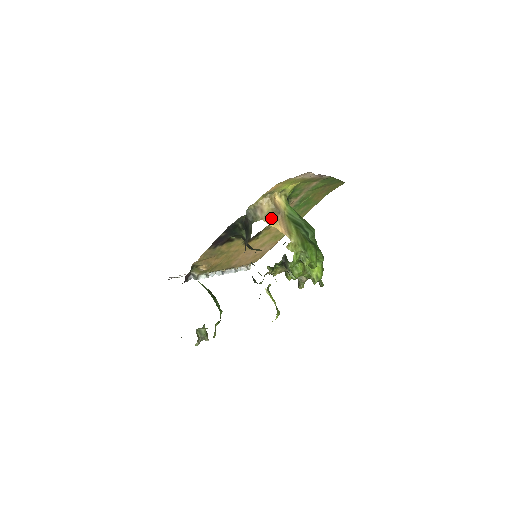
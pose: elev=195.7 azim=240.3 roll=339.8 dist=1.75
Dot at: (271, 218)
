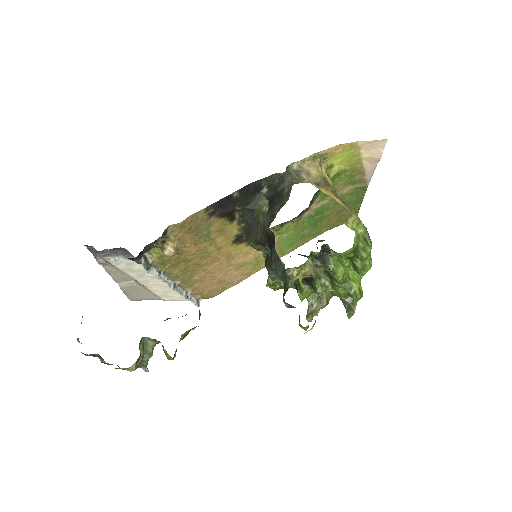
Dot at: (322, 184)
